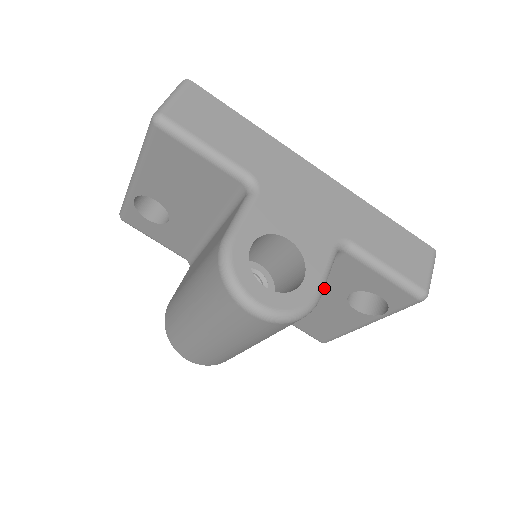
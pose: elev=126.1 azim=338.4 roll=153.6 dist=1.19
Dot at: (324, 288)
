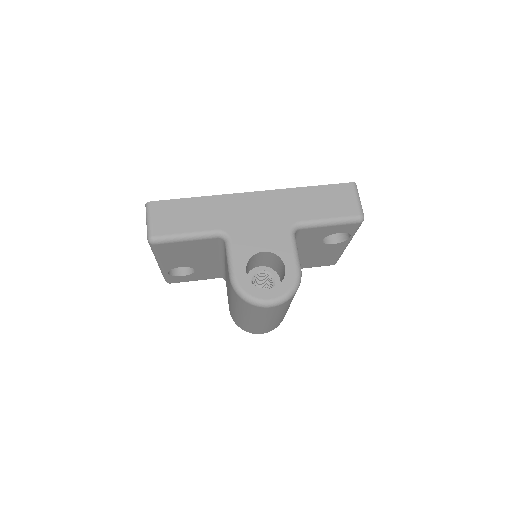
Dot at: (306, 246)
